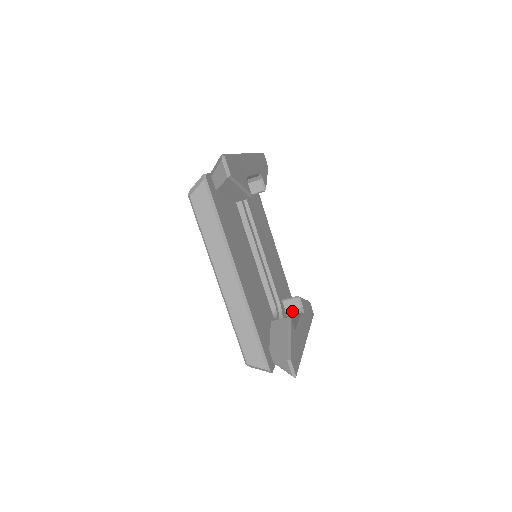
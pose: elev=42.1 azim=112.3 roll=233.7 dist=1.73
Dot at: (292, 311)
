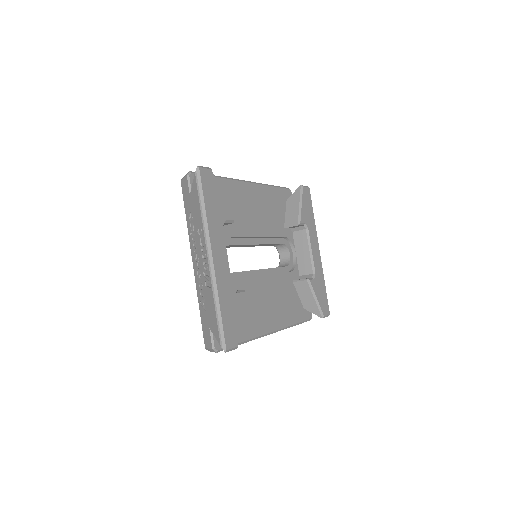
Dot at: (296, 229)
